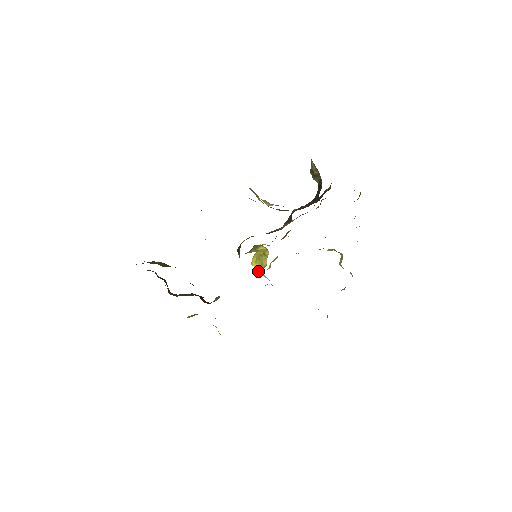
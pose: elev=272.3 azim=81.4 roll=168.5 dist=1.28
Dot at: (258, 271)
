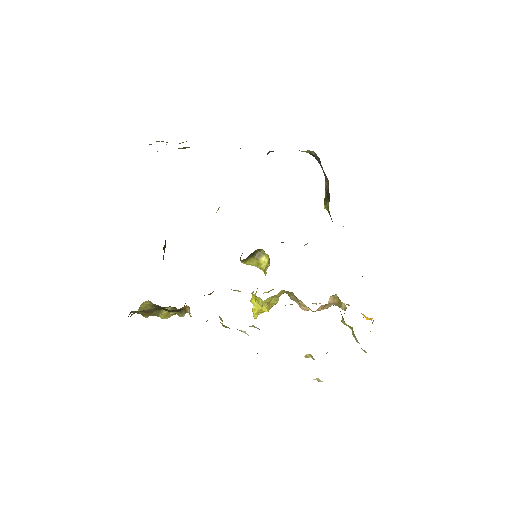
Dot at: occluded
